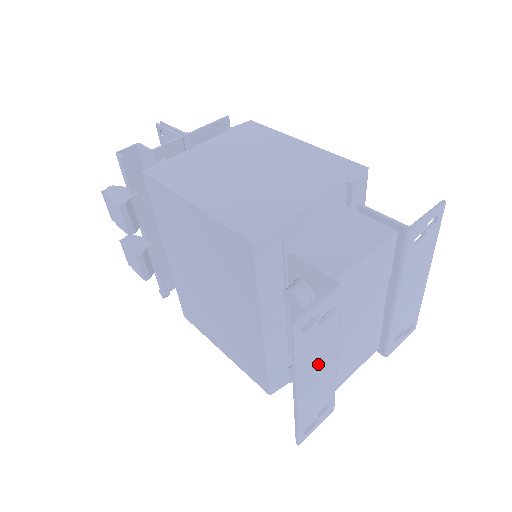
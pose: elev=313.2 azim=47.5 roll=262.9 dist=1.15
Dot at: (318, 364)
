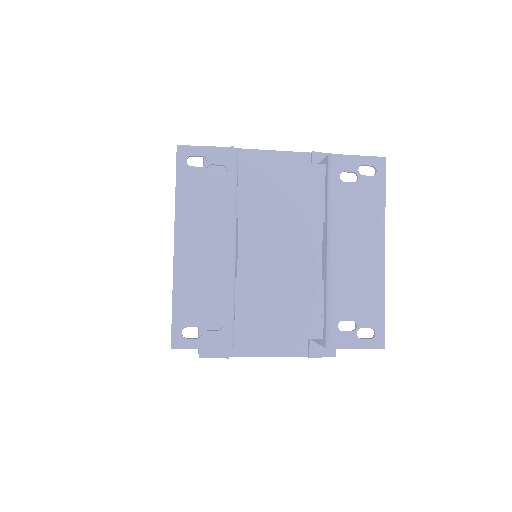
Dot at: (205, 229)
